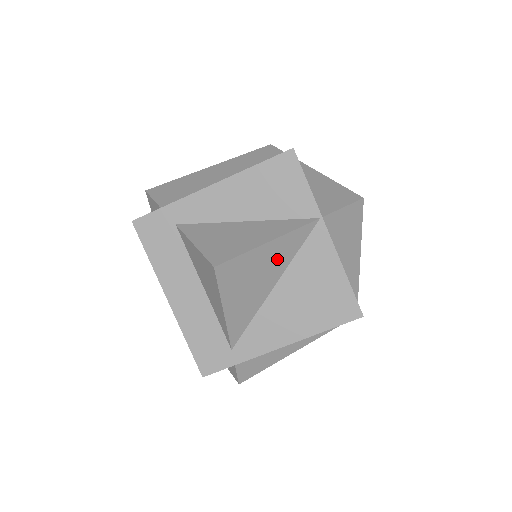
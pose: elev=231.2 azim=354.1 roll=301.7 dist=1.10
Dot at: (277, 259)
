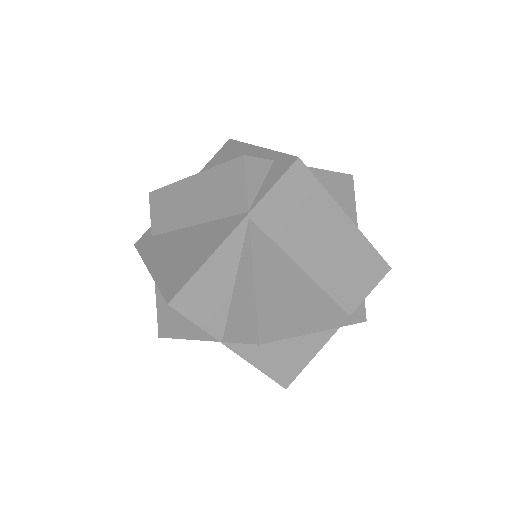
Dot at: occluded
